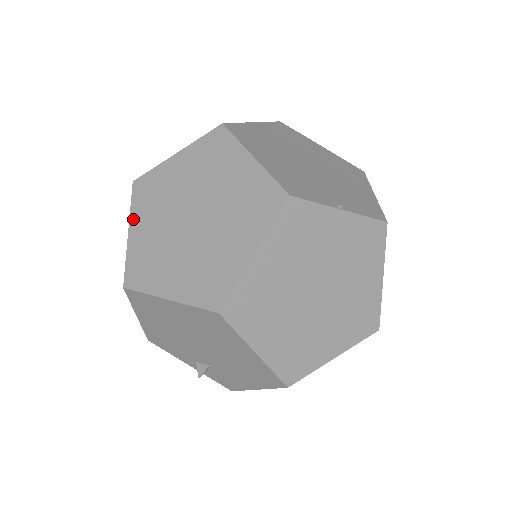
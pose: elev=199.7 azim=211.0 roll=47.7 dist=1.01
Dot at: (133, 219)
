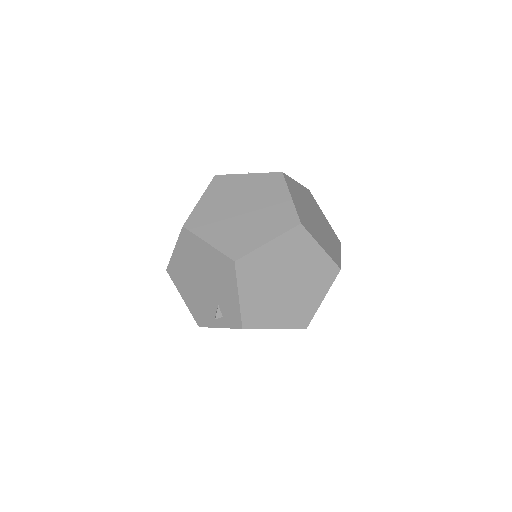
Dot at: occluded
